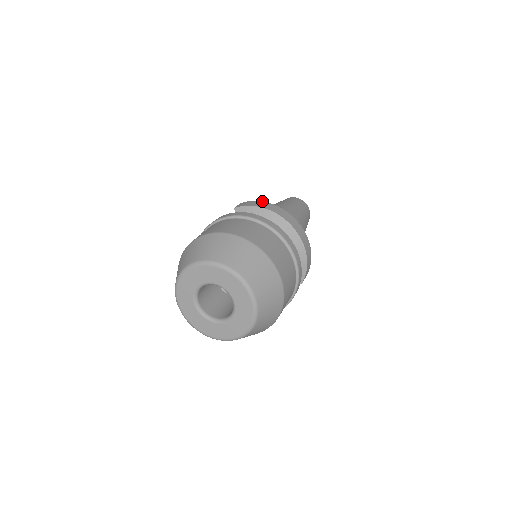
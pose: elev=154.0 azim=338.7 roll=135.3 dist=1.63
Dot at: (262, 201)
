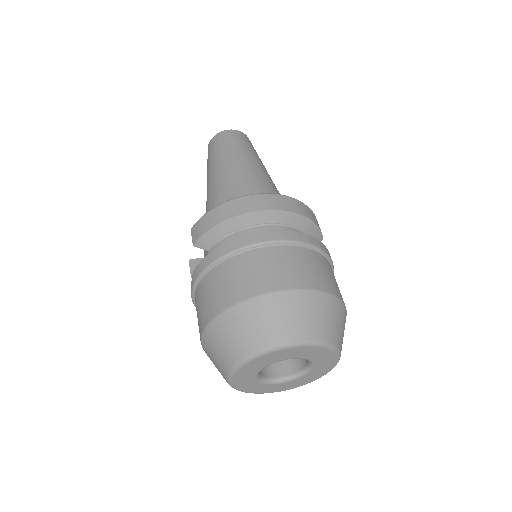
Dot at: (210, 210)
